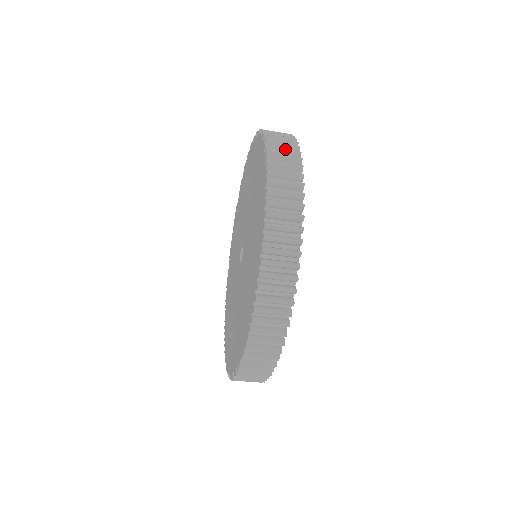
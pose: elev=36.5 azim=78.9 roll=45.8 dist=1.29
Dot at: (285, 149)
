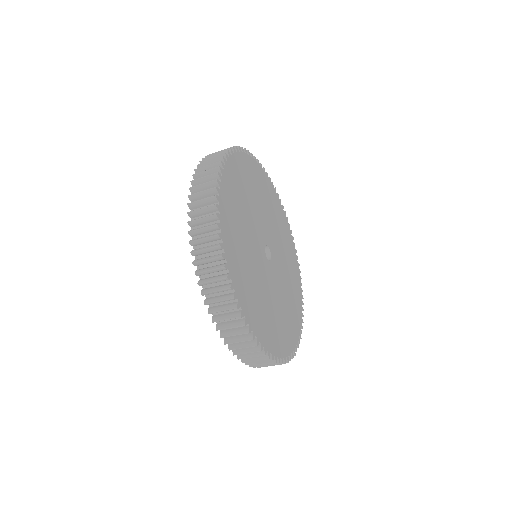
Dot at: (216, 291)
